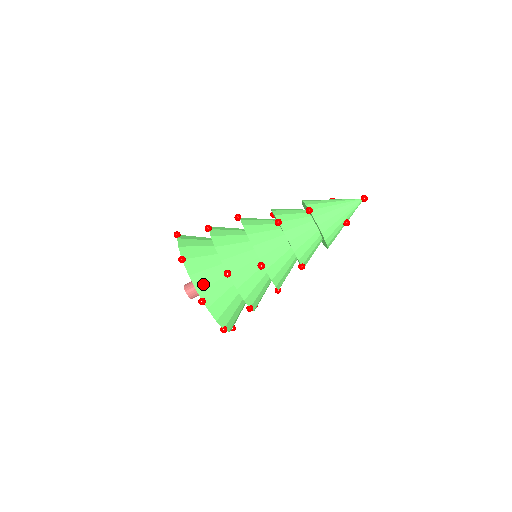
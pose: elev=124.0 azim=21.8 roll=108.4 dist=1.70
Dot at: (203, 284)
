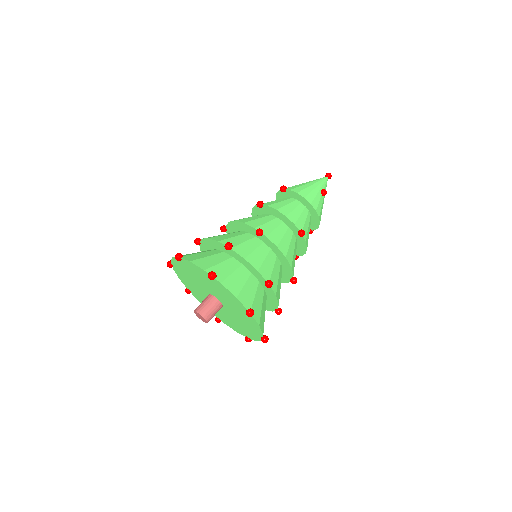
Dot at: (208, 265)
